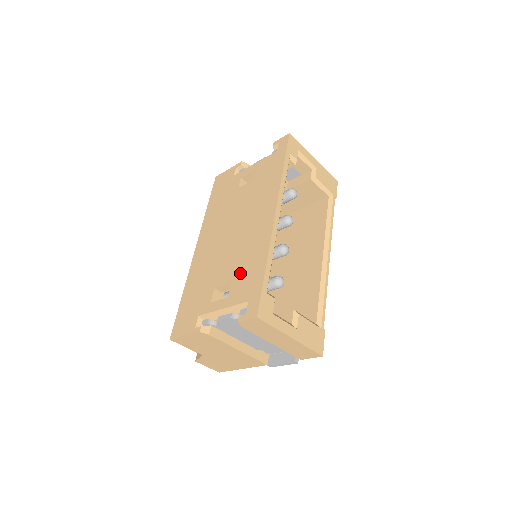
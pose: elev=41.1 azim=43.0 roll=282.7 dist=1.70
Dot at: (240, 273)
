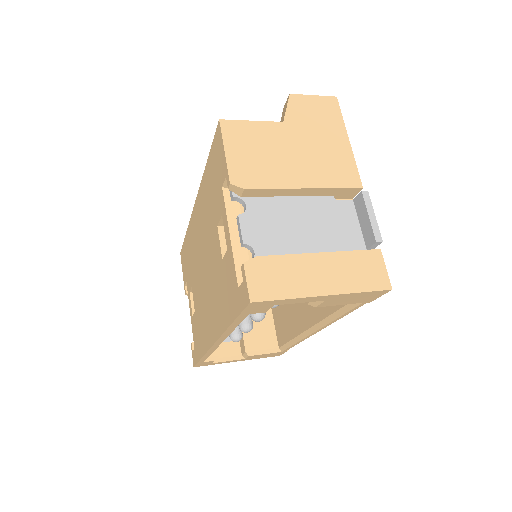
Dot at: (197, 321)
